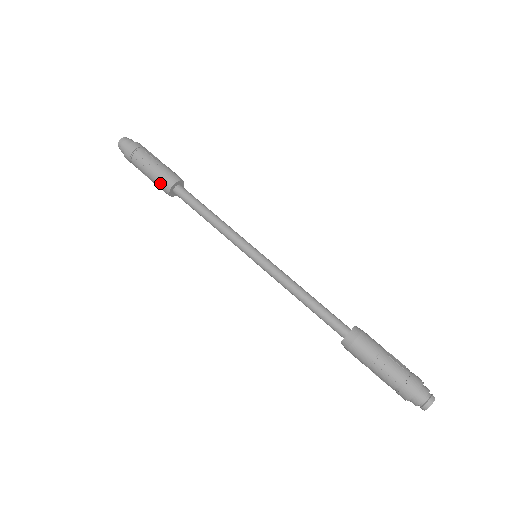
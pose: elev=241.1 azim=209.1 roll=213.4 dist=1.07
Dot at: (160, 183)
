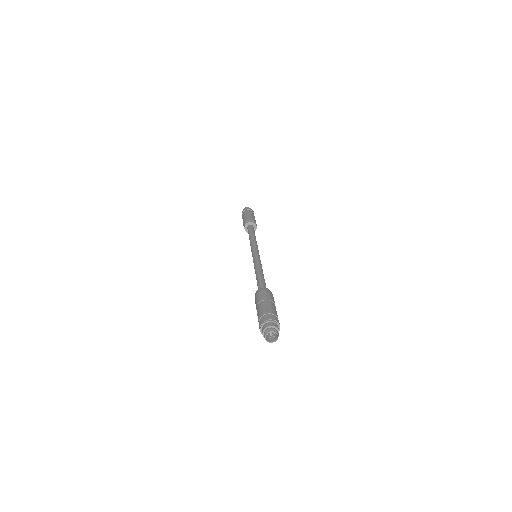
Dot at: (243, 225)
